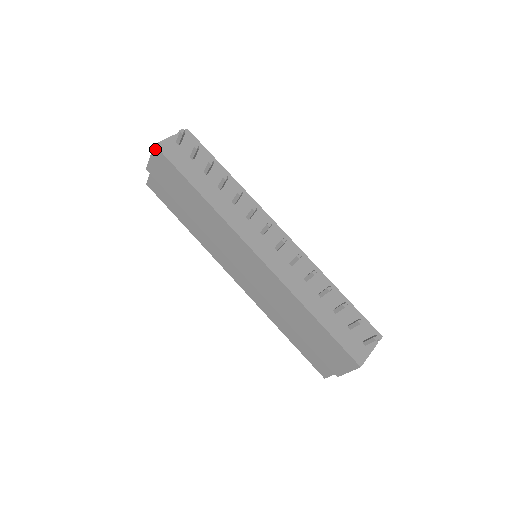
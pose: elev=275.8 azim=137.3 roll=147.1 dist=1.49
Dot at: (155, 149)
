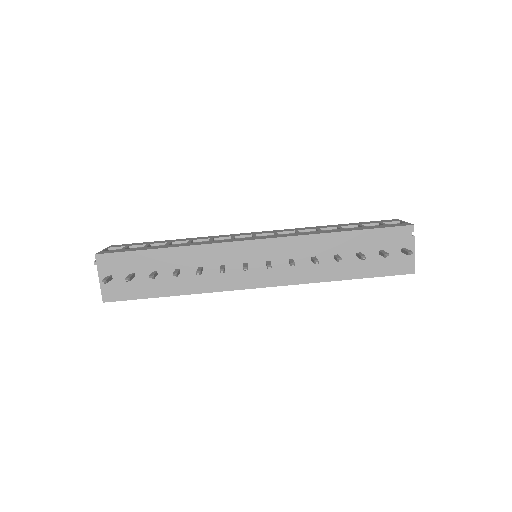
Dot at: (107, 301)
